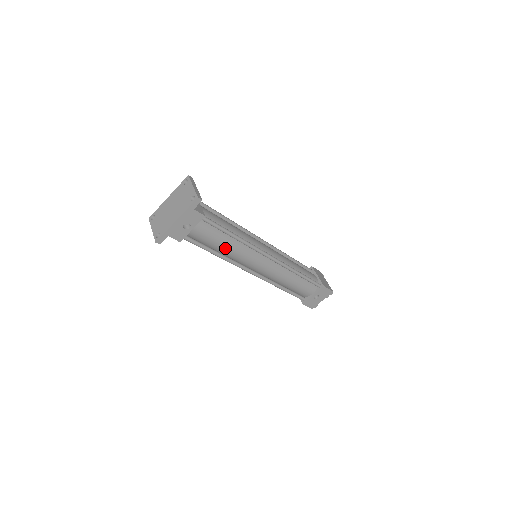
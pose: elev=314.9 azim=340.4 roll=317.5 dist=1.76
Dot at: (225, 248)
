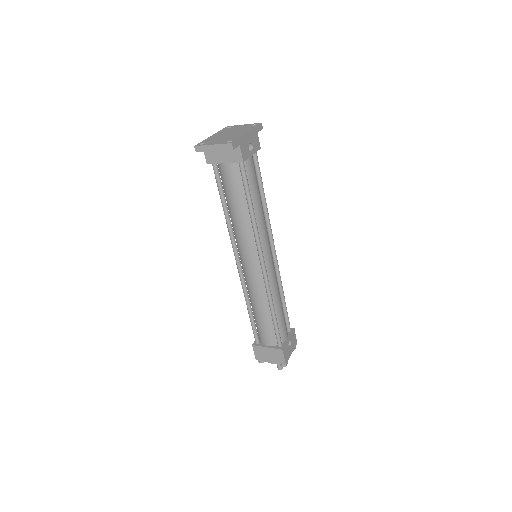
Dot at: (258, 207)
